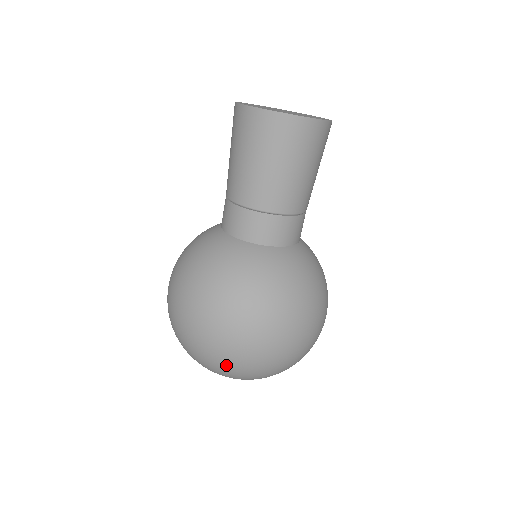
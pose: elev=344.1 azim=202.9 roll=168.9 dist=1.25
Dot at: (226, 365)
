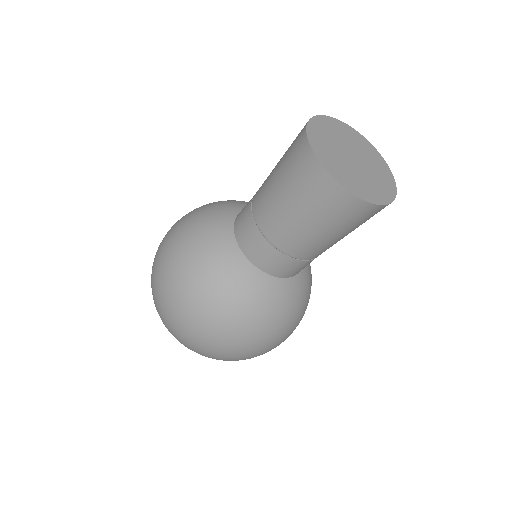
Dot at: occluded
